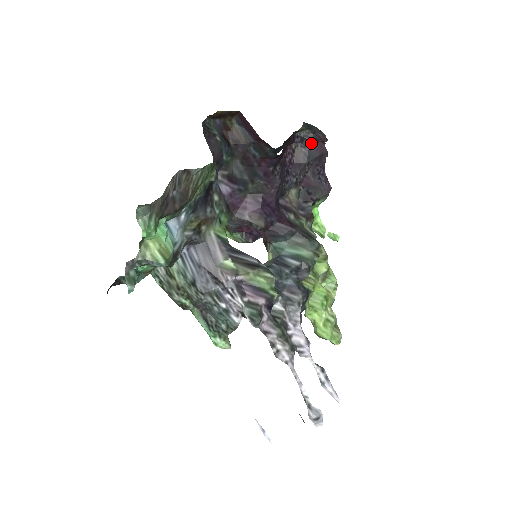
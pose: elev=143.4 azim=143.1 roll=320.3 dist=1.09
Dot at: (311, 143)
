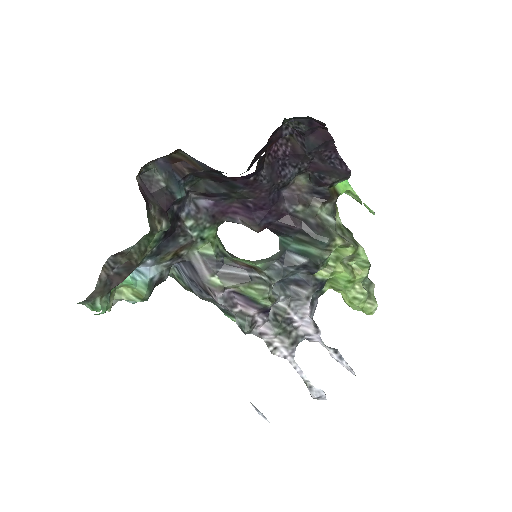
Dot at: (306, 133)
